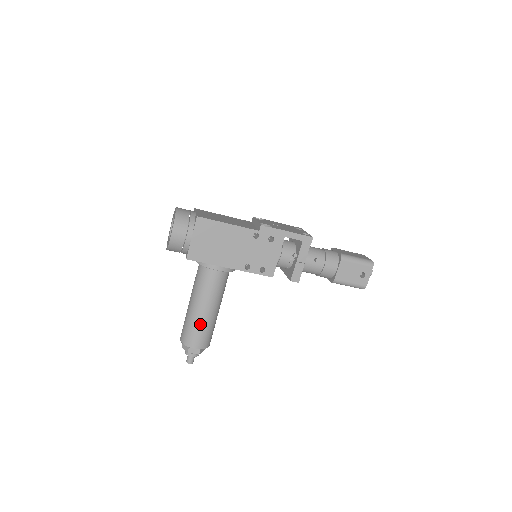
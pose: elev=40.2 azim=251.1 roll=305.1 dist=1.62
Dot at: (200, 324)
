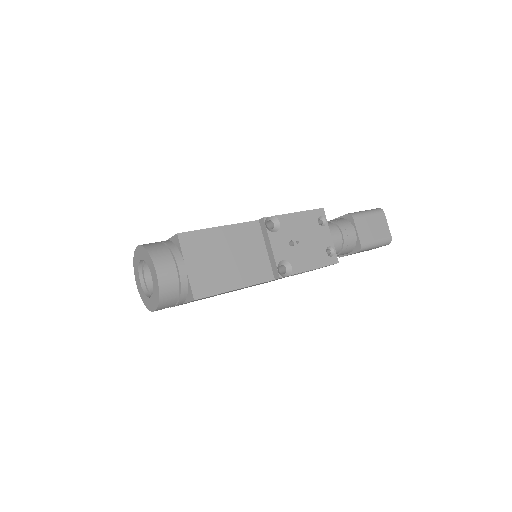
Dot at: occluded
